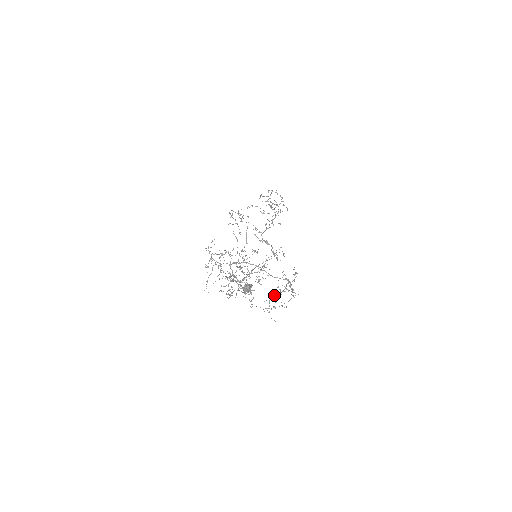
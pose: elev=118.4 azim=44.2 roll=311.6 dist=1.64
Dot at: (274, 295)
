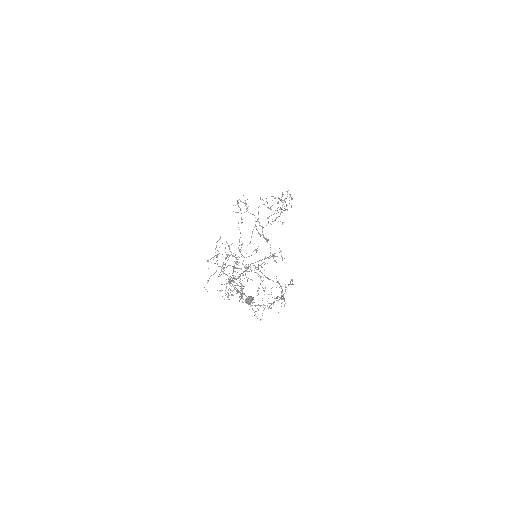
Dot at: (269, 306)
